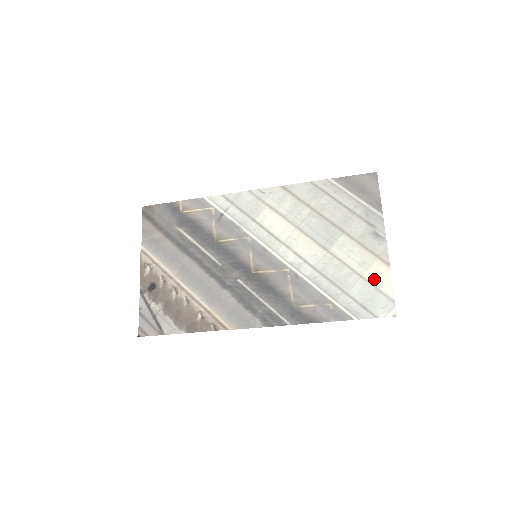
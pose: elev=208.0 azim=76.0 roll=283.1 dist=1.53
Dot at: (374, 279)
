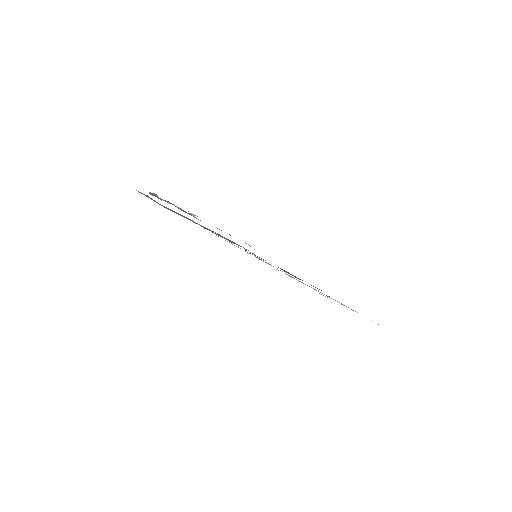
Dot at: occluded
